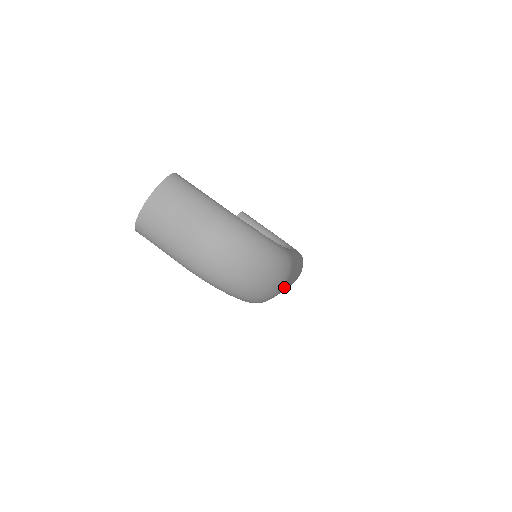
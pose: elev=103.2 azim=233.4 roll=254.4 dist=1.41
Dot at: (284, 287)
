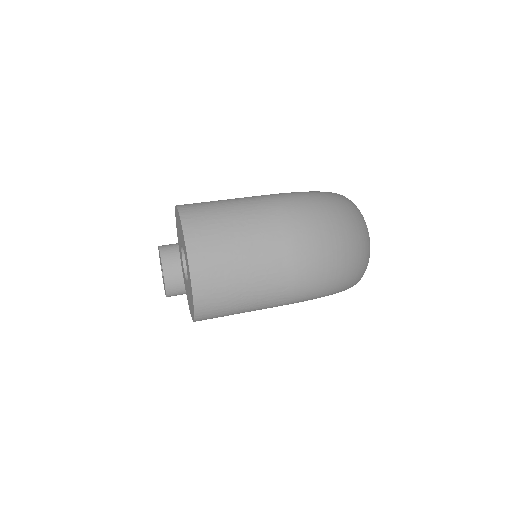
Dot at: occluded
